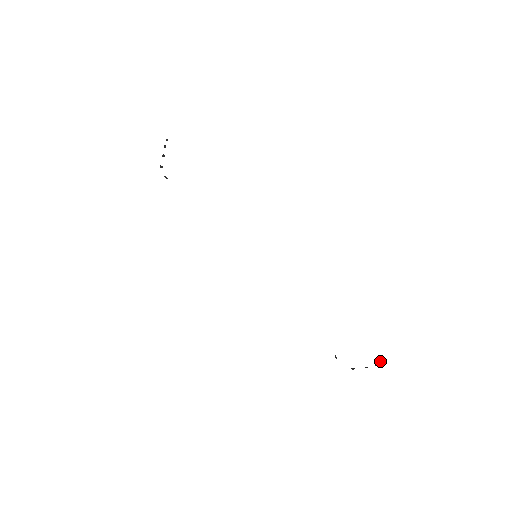
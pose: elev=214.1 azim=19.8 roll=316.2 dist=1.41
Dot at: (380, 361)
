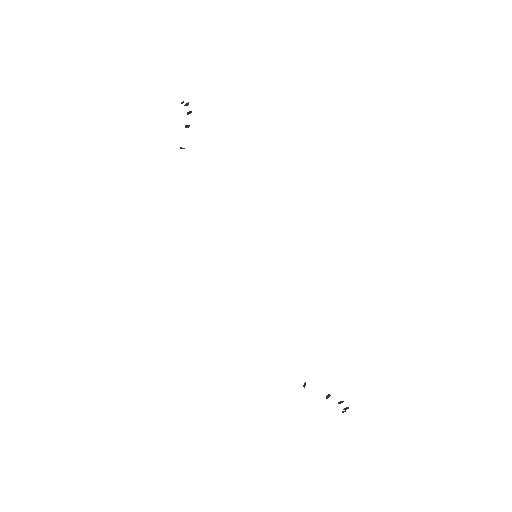
Dot at: (343, 411)
